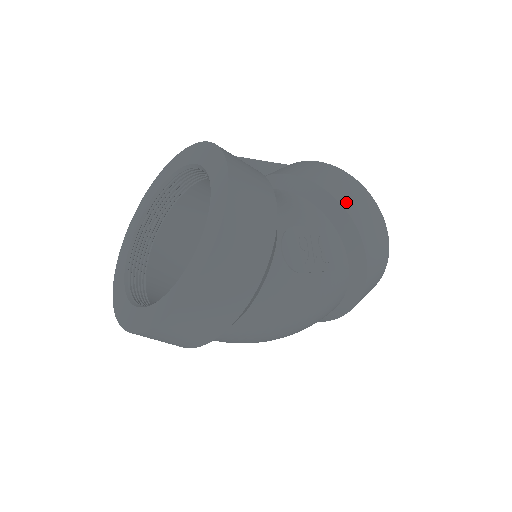
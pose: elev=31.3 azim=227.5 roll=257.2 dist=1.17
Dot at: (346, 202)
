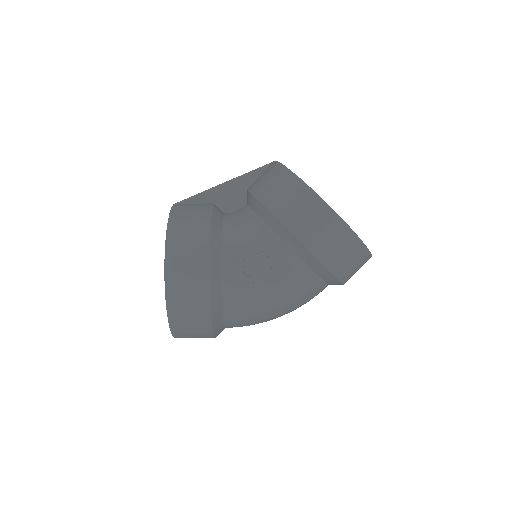
Dot at: (288, 218)
